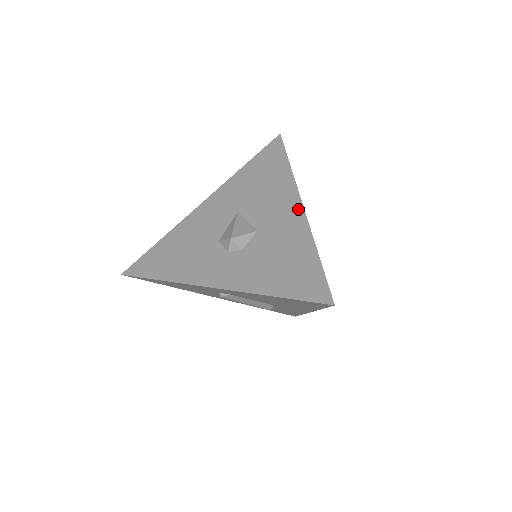
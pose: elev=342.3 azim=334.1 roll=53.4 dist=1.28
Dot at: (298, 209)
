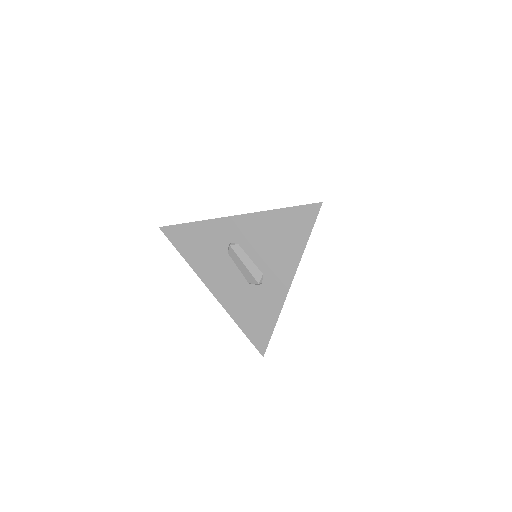
Dot at: occluded
